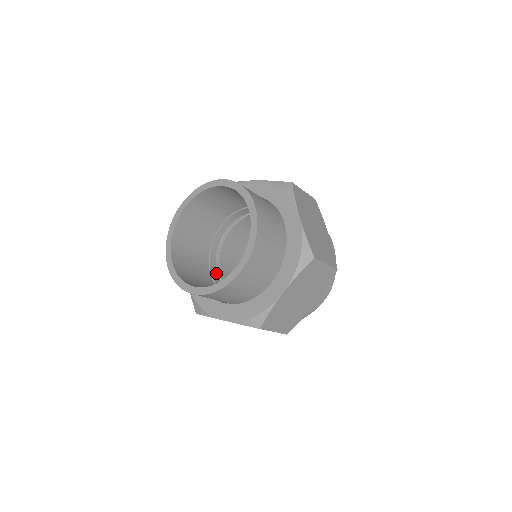
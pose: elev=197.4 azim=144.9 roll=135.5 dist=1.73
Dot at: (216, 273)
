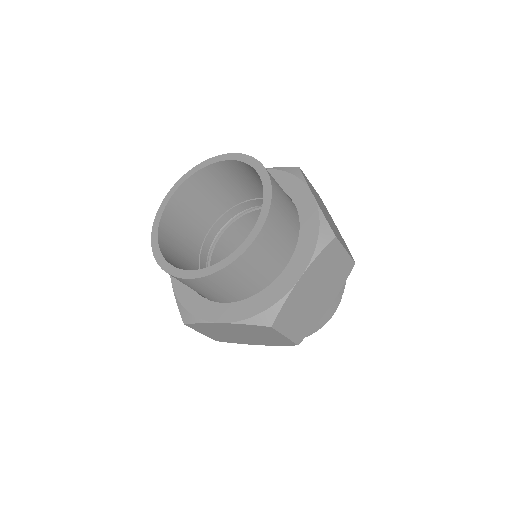
Dot at: (216, 233)
